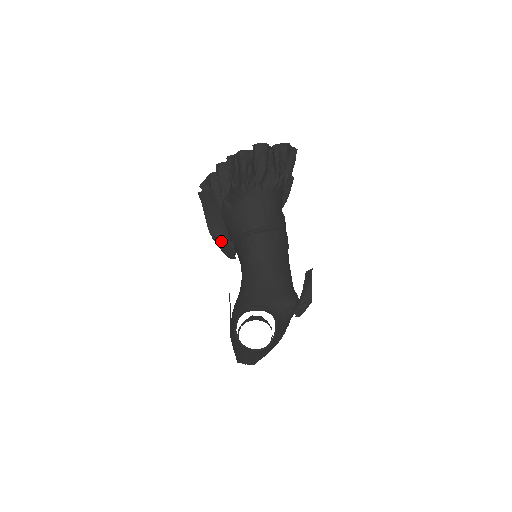
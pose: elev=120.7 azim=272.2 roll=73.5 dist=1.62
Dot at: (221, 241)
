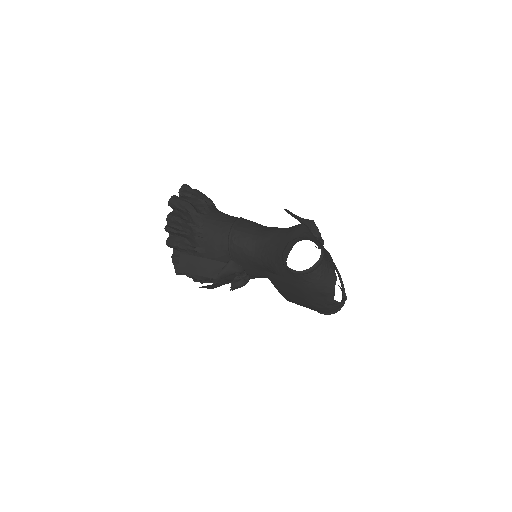
Dot at: (224, 269)
